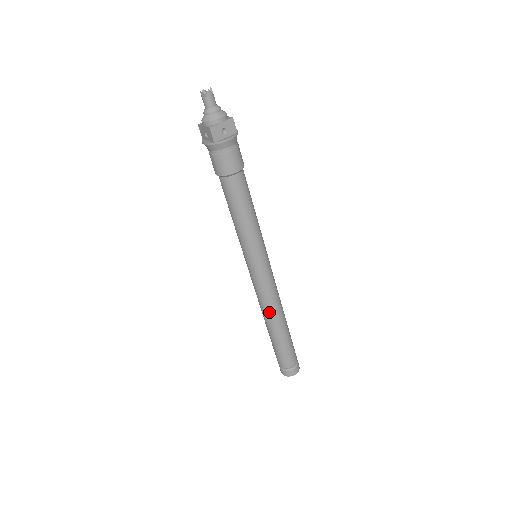
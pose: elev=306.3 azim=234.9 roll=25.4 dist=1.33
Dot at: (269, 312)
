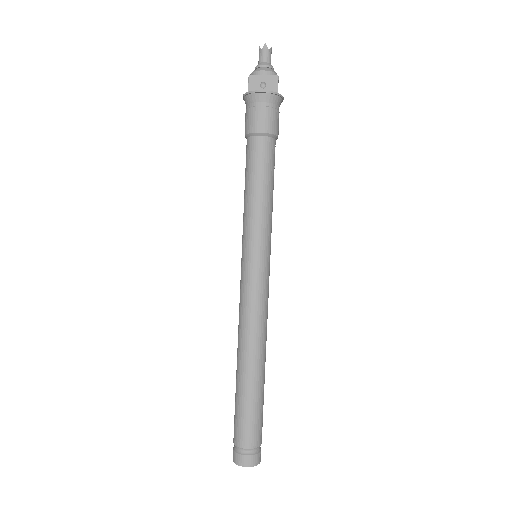
Dot at: (242, 338)
